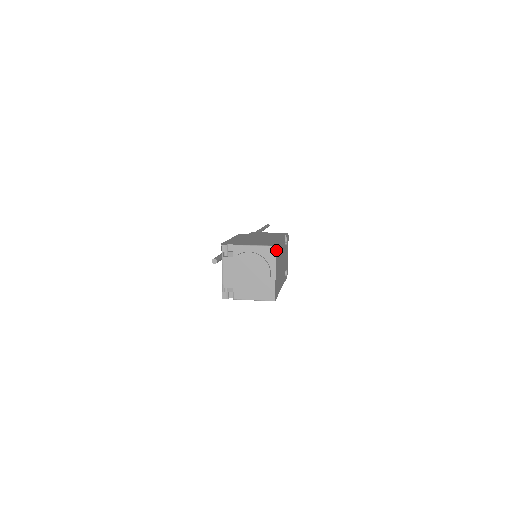
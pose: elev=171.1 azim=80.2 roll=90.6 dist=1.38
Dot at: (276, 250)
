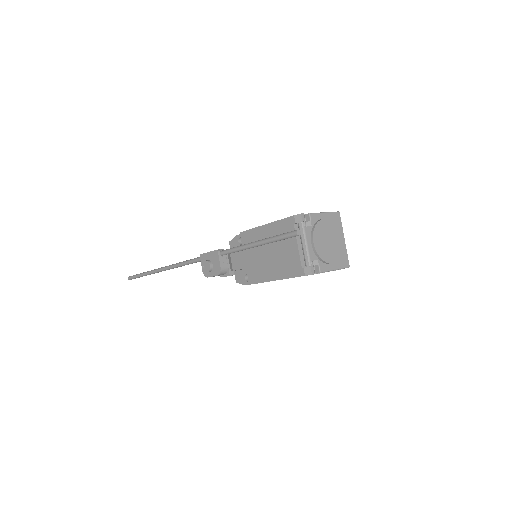
Dot at: occluded
